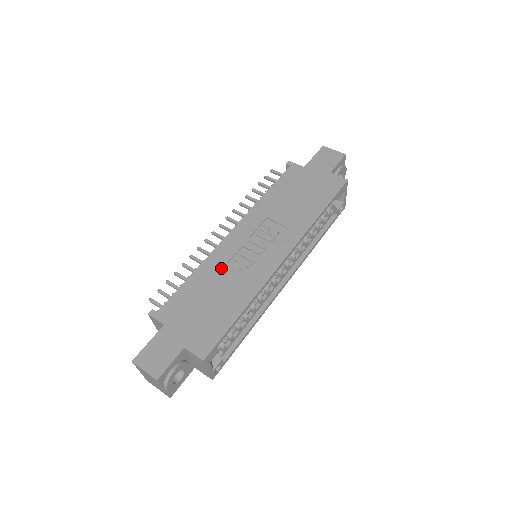
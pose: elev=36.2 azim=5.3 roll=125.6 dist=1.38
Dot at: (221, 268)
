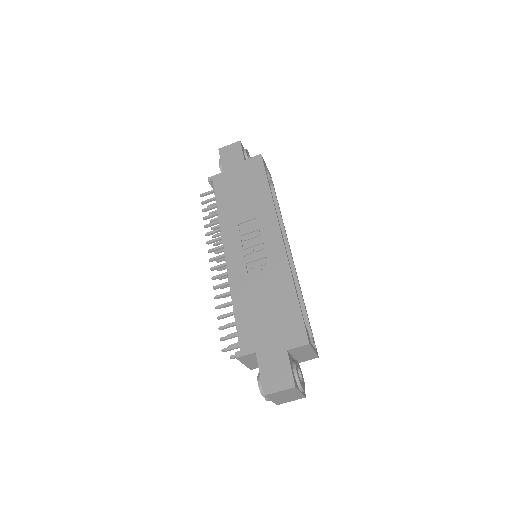
Dot at: (248, 282)
